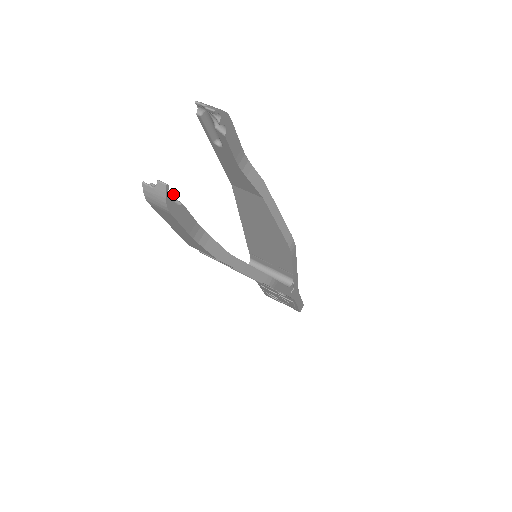
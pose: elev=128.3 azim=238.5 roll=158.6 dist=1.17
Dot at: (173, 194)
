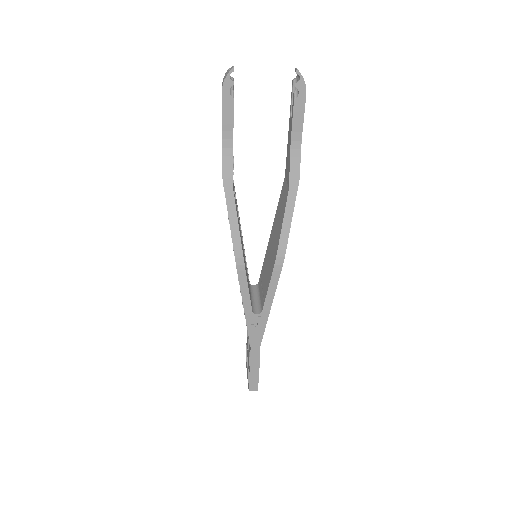
Dot at: (233, 81)
